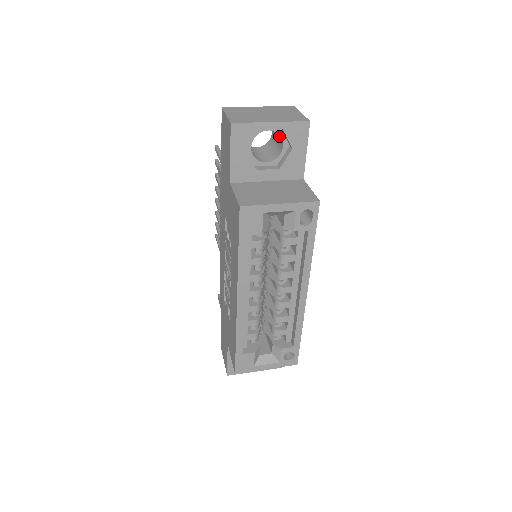
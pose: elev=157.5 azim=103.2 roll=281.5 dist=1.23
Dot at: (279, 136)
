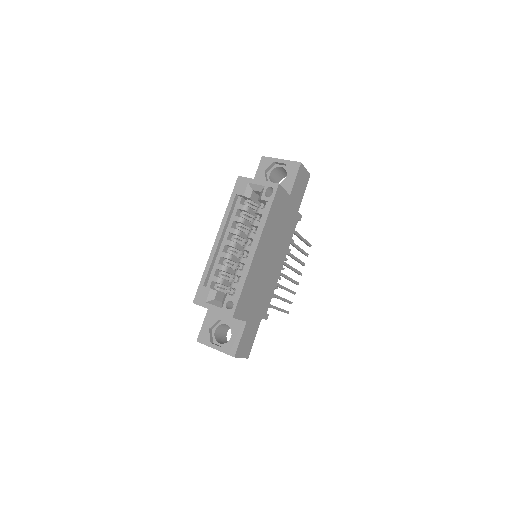
Dot at: occluded
